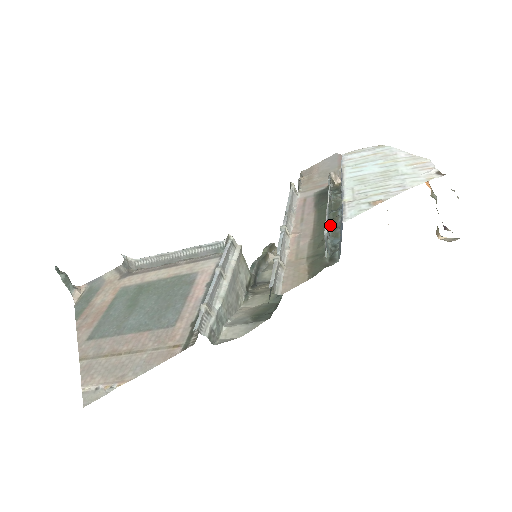
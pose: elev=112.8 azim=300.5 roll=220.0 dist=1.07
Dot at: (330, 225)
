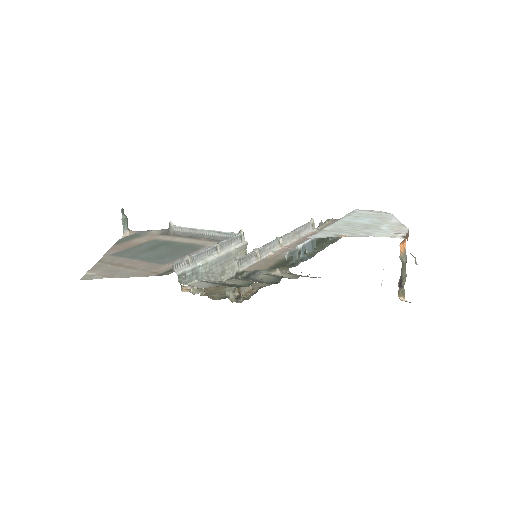
Dot at: (311, 248)
